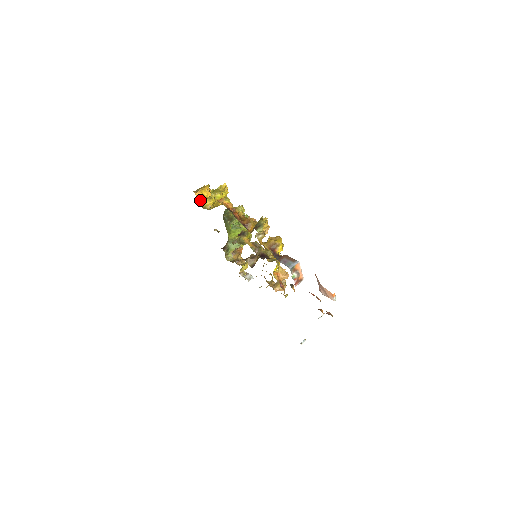
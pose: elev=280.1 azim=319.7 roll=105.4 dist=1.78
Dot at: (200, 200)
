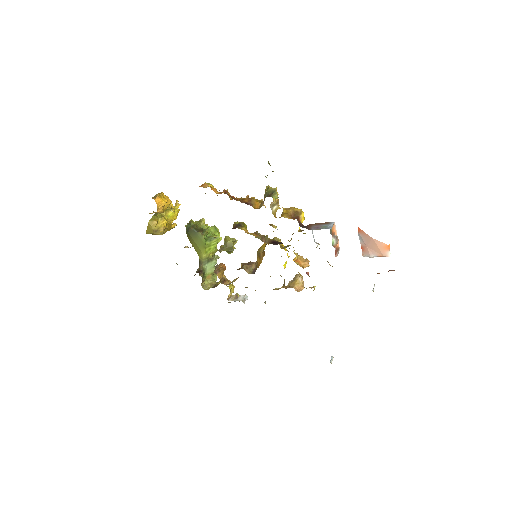
Dot at: (159, 210)
